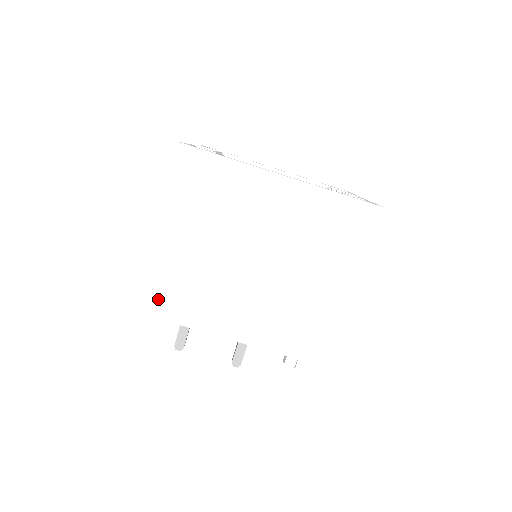
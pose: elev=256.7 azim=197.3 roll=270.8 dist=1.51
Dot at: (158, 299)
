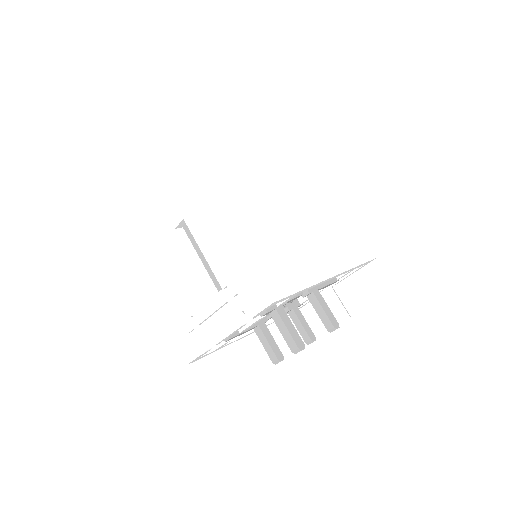
Dot at: (275, 279)
